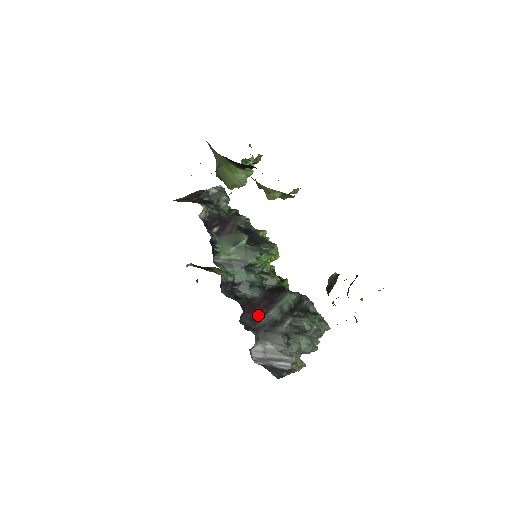
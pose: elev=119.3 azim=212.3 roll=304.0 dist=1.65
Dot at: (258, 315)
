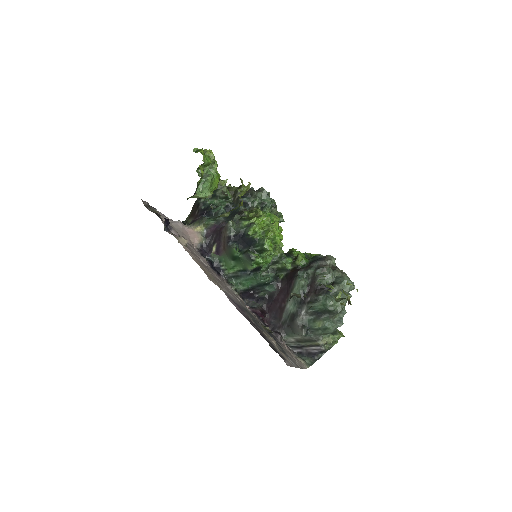
Dot at: (279, 312)
